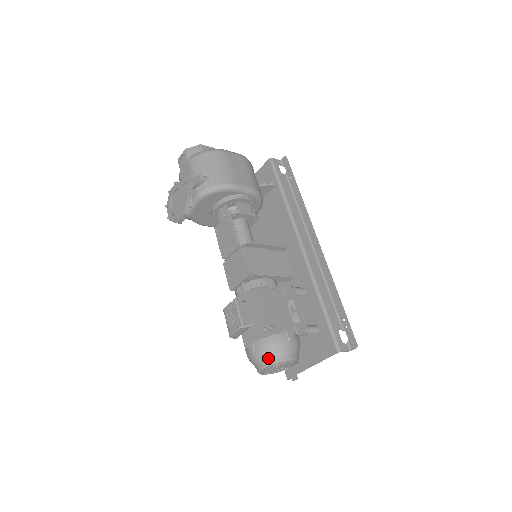
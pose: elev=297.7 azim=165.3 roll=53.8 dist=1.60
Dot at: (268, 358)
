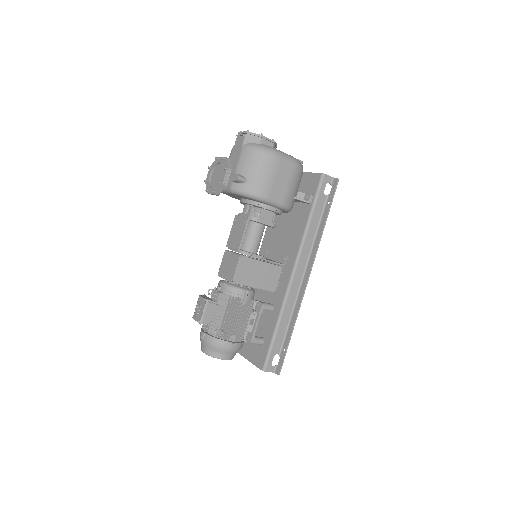
Dot at: (209, 350)
